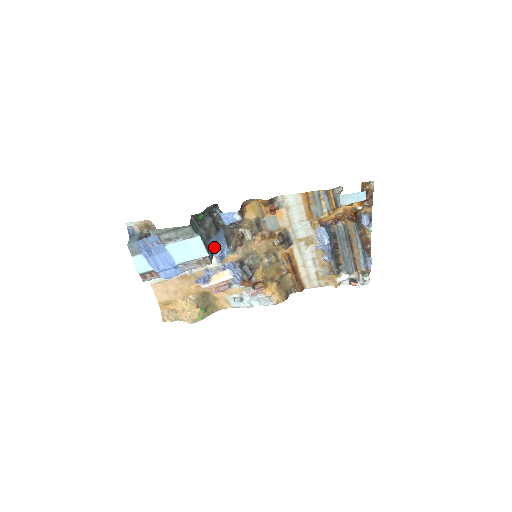
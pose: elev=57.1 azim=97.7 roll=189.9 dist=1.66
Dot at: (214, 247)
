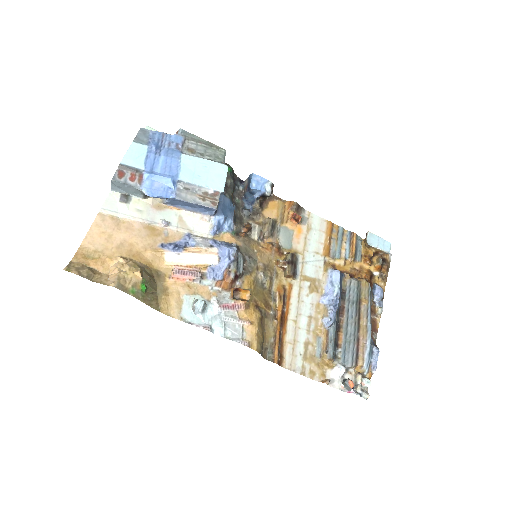
Dot at: (221, 207)
